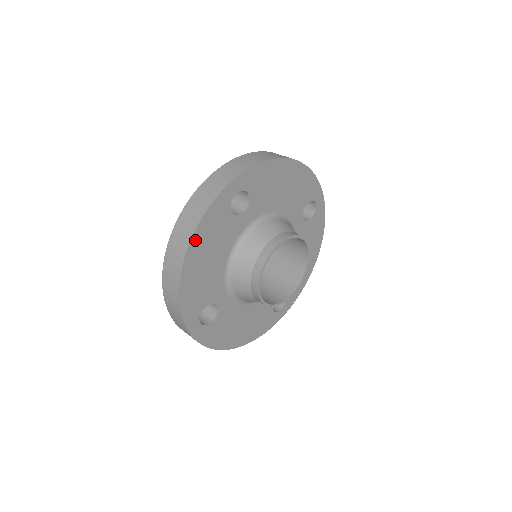
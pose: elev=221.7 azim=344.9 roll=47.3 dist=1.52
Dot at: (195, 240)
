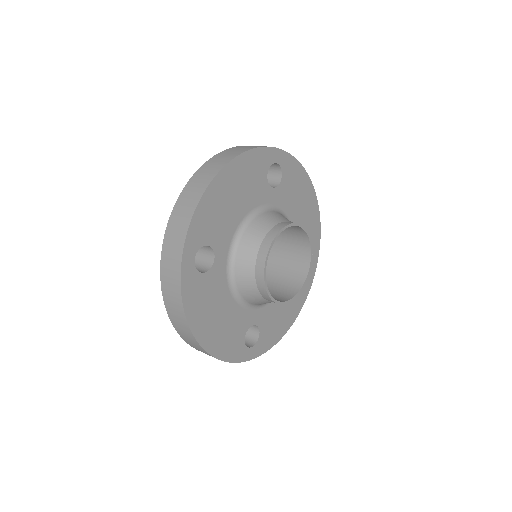
Dot at: (237, 162)
